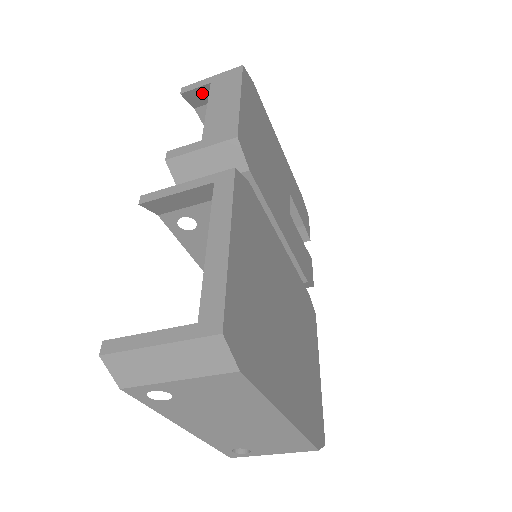
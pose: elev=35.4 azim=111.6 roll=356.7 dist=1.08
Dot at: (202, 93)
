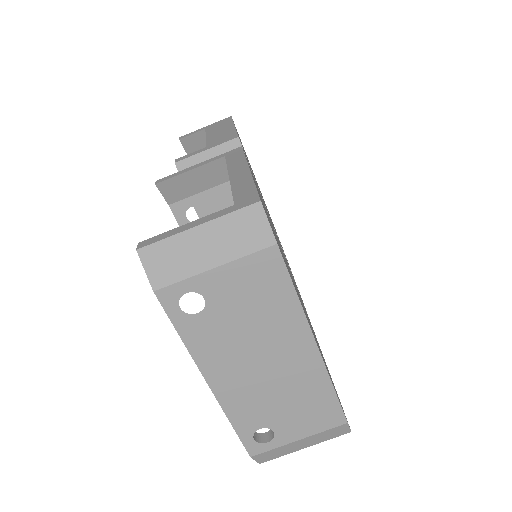
Dot at: (197, 140)
